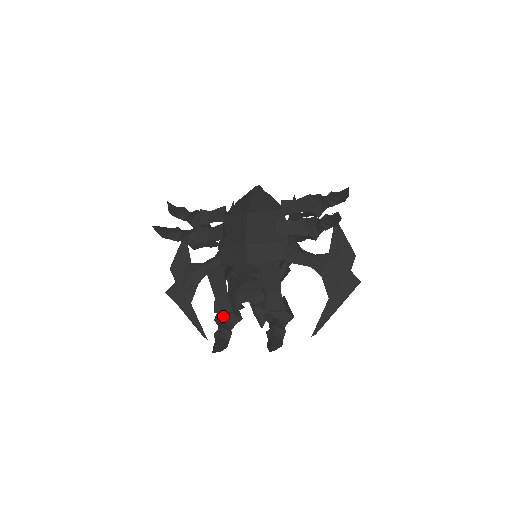
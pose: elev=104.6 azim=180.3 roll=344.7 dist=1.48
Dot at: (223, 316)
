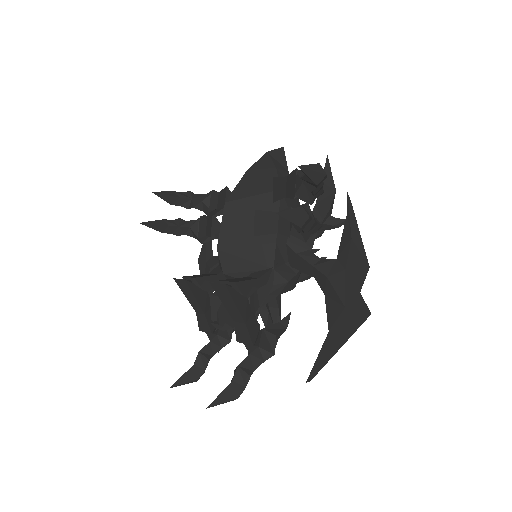
Dot at: (209, 335)
